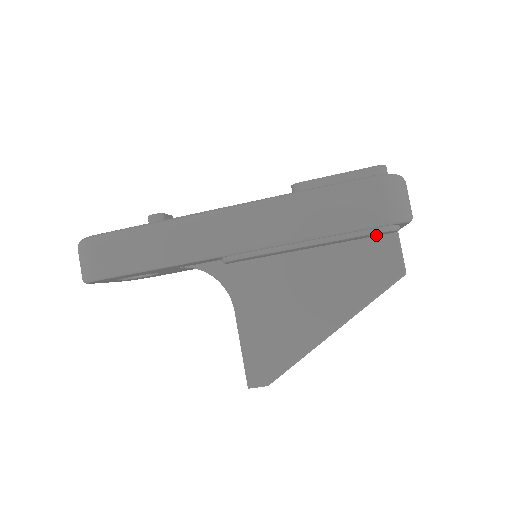
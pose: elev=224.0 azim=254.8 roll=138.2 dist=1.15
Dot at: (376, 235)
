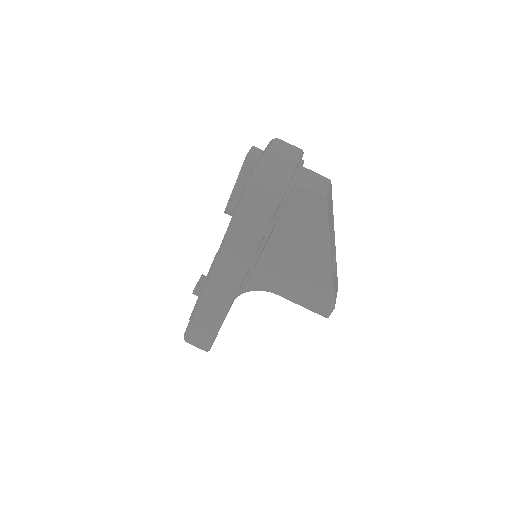
Dot at: occluded
